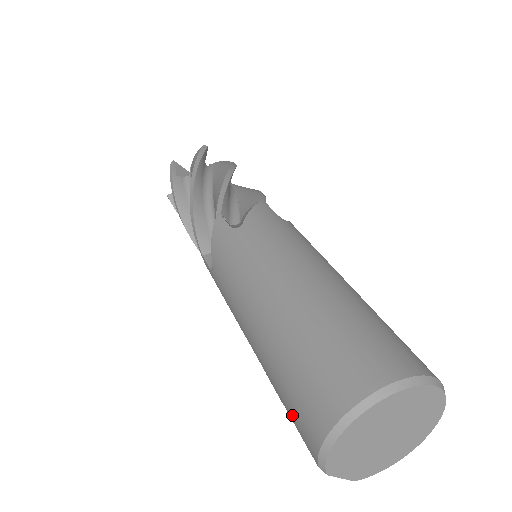
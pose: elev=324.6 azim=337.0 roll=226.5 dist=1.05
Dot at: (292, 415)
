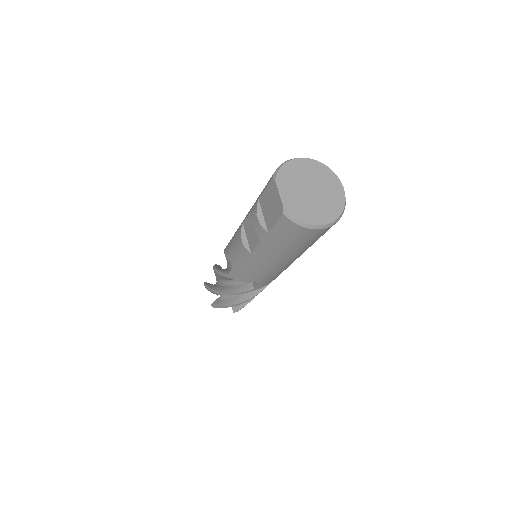
Dot at: (265, 186)
